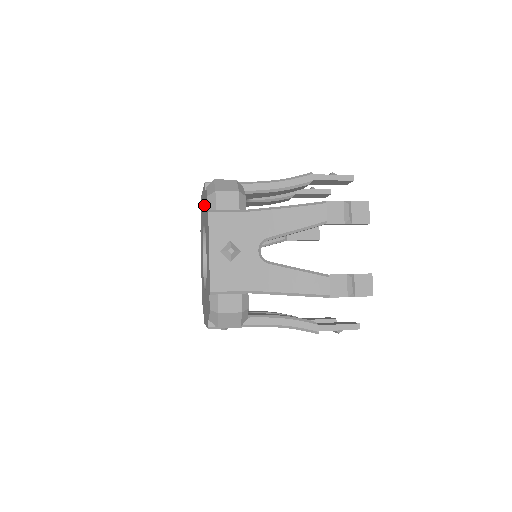
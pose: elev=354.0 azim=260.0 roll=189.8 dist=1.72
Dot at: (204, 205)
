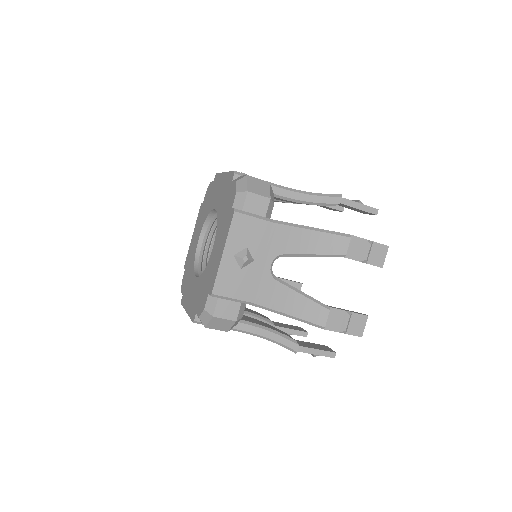
Dot at: (223, 192)
